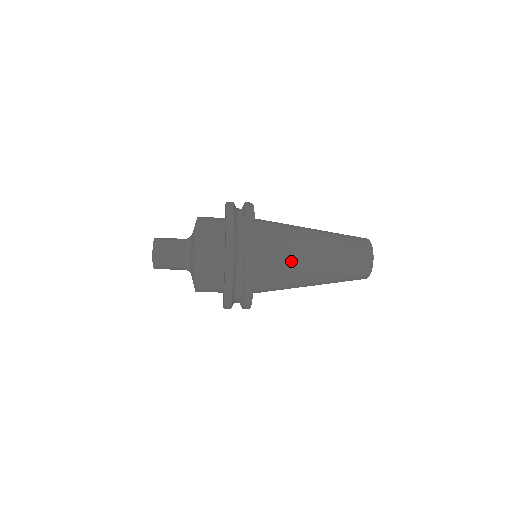
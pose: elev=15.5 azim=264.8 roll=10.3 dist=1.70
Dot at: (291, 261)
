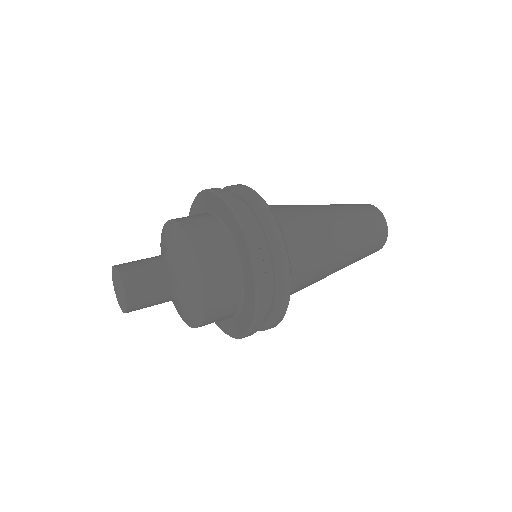
Dot at: (315, 244)
